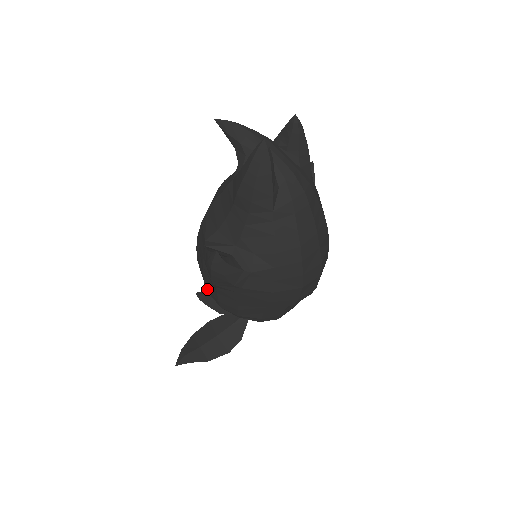
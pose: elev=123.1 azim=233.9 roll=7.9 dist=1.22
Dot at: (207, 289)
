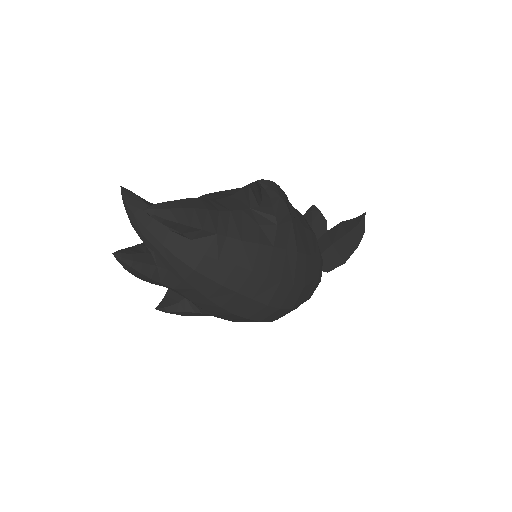
Dot at: occluded
